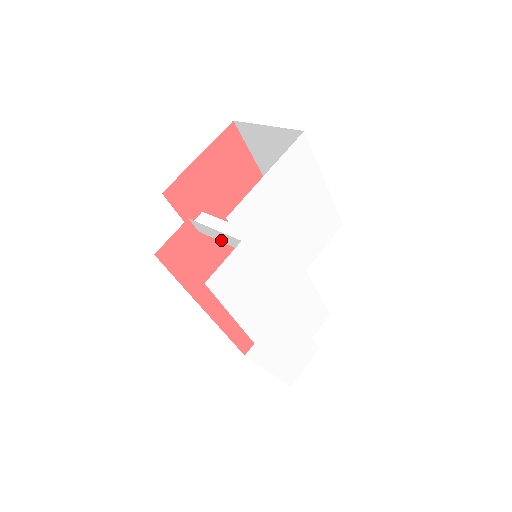
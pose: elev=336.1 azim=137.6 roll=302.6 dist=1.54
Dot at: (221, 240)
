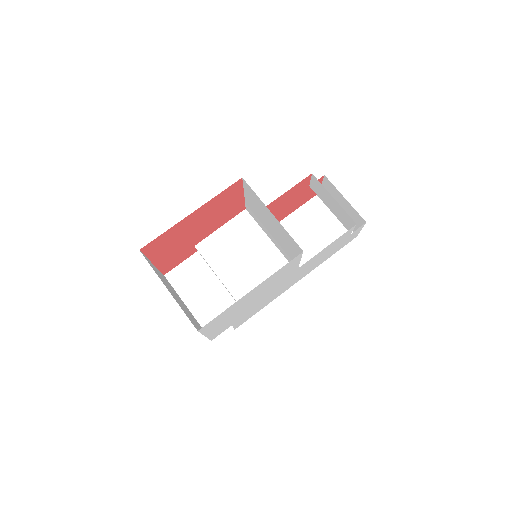
Dot at: (223, 289)
